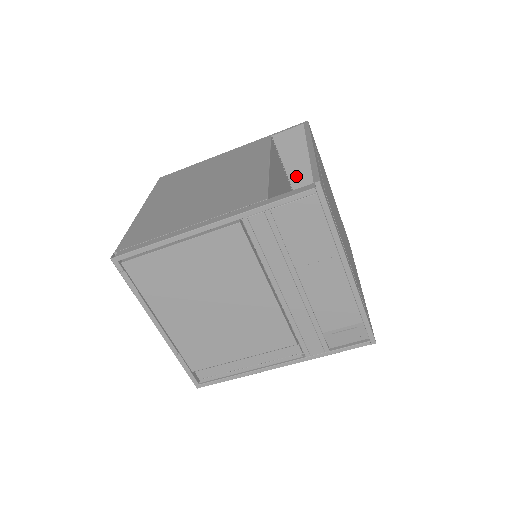
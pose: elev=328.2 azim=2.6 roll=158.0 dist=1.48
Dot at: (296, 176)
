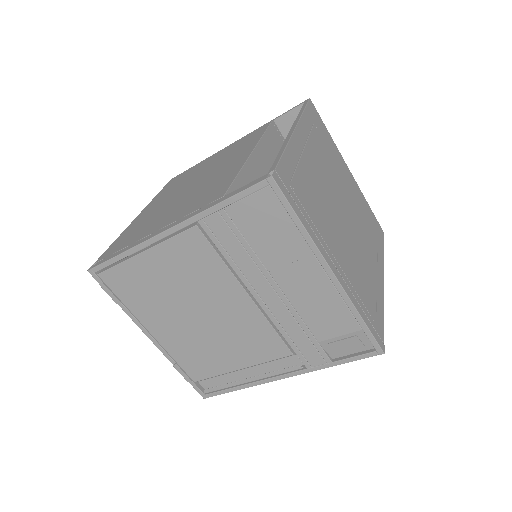
Dot at: occluded
